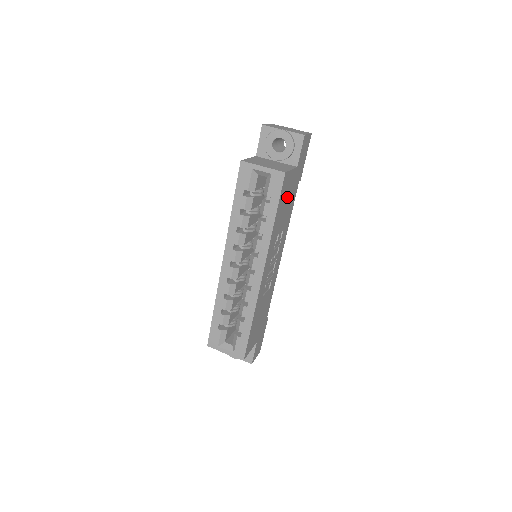
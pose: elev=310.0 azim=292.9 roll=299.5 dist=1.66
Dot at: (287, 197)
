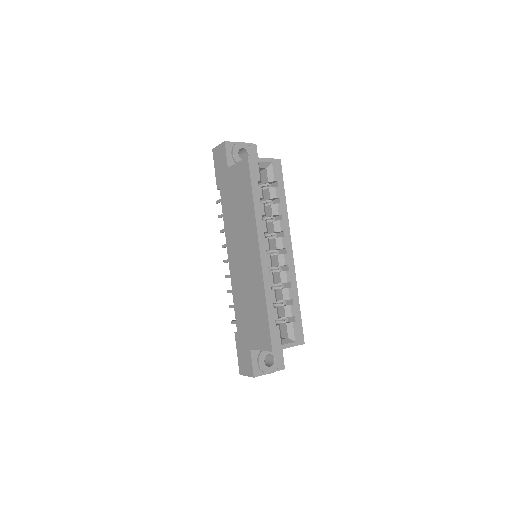
Dot at: occluded
